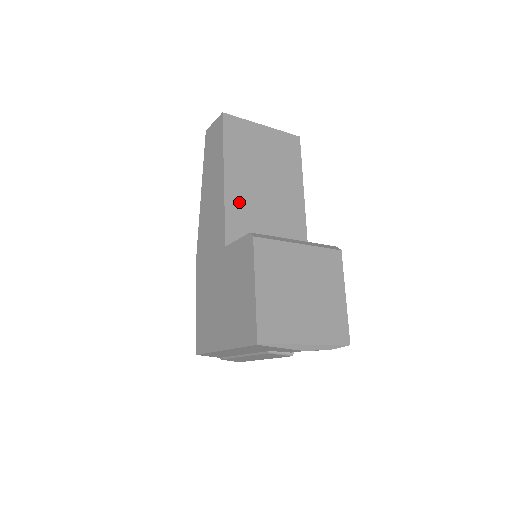
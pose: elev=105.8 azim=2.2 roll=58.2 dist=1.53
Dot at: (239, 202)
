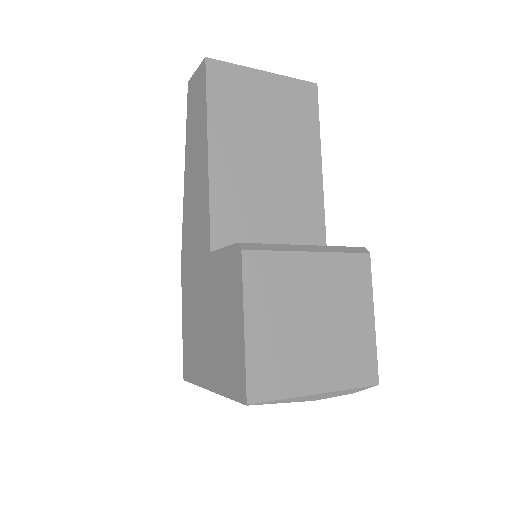
Dot at: (230, 187)
